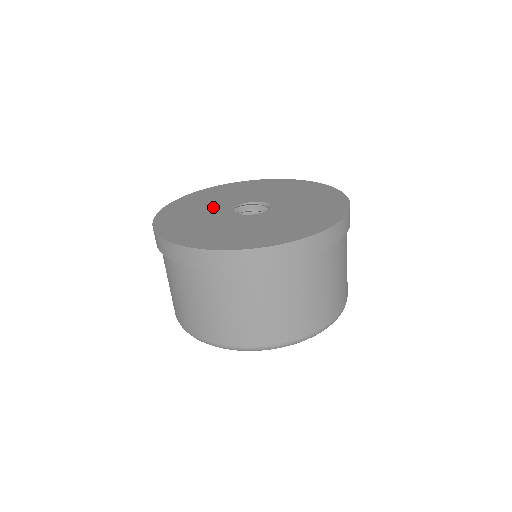
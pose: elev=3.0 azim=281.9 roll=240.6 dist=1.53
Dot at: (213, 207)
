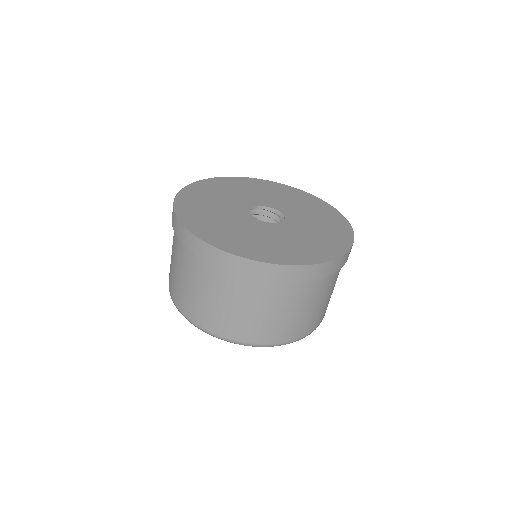
Dot at: (230, 213)
